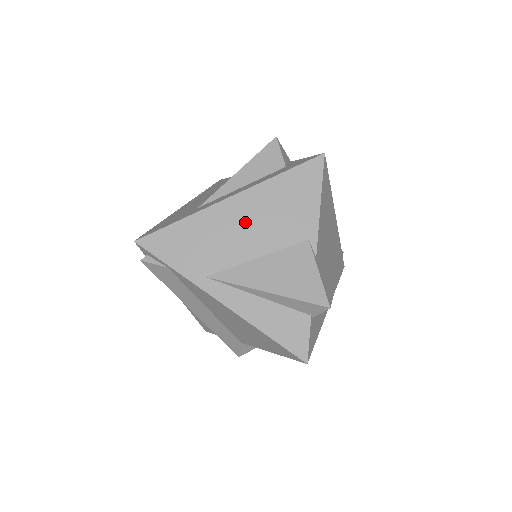
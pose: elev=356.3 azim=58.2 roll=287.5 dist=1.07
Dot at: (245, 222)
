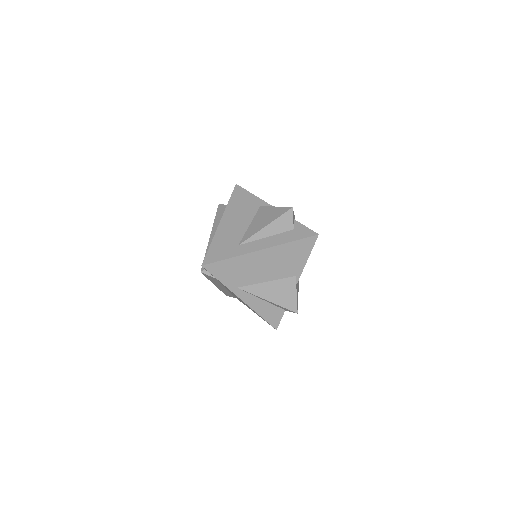
Dot at: (266, 264)
